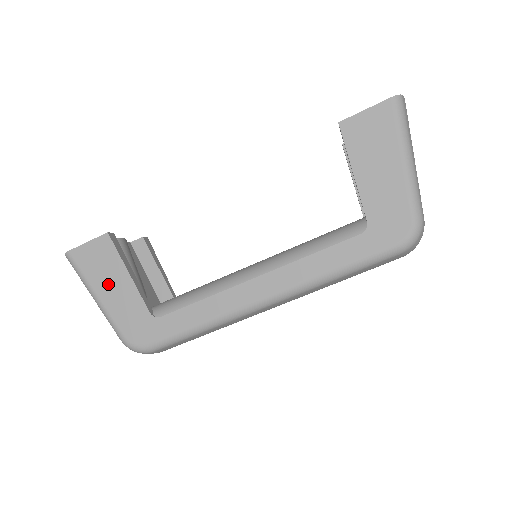
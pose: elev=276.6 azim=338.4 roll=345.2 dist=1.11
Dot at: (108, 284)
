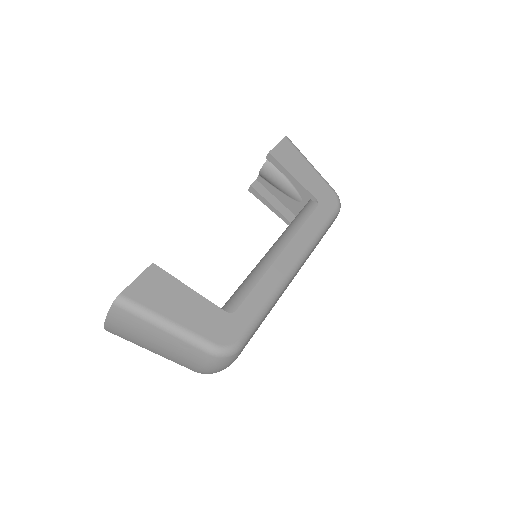
Dot at: (176, 305)
